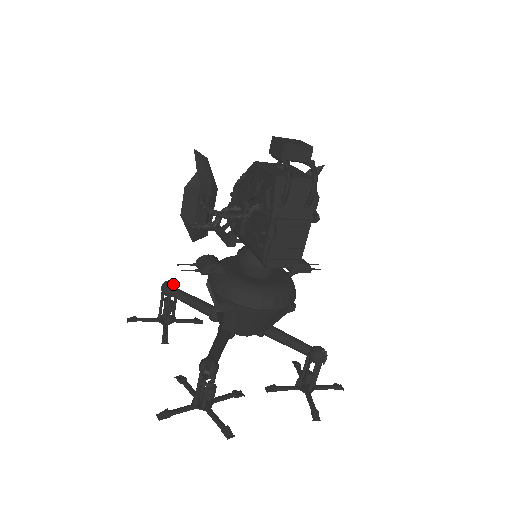
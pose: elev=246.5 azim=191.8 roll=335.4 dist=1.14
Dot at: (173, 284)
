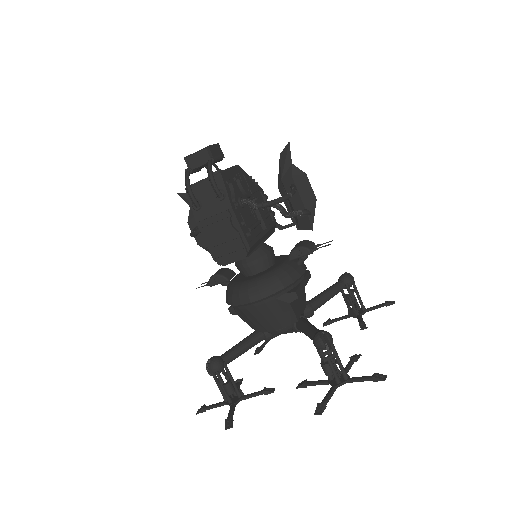
Dot at: occluded
